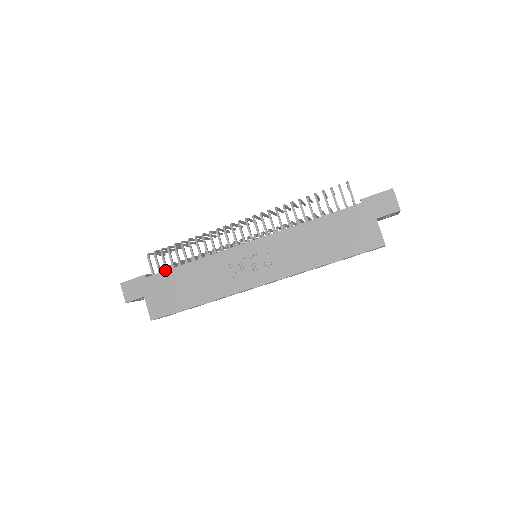
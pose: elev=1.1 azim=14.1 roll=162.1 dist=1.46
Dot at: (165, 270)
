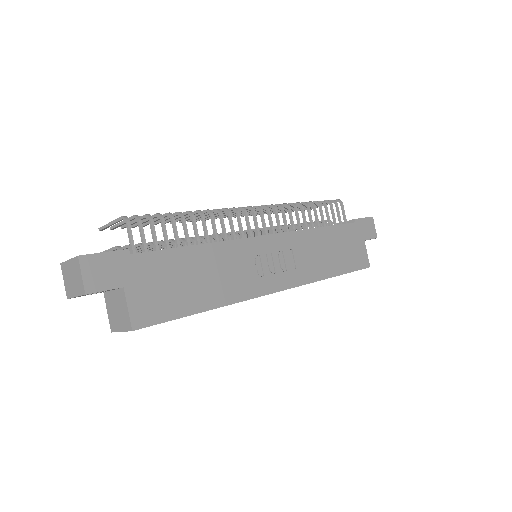
Dot at: occluded
